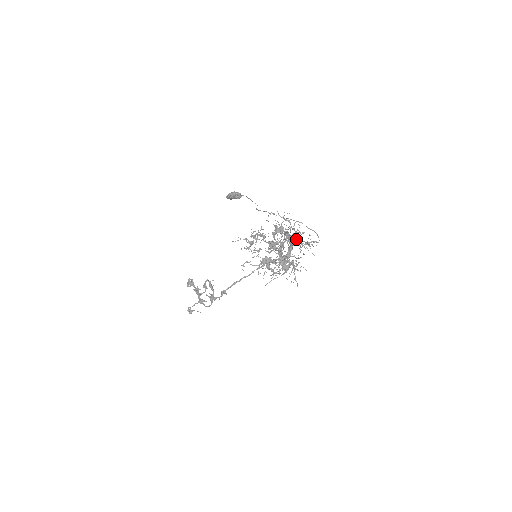
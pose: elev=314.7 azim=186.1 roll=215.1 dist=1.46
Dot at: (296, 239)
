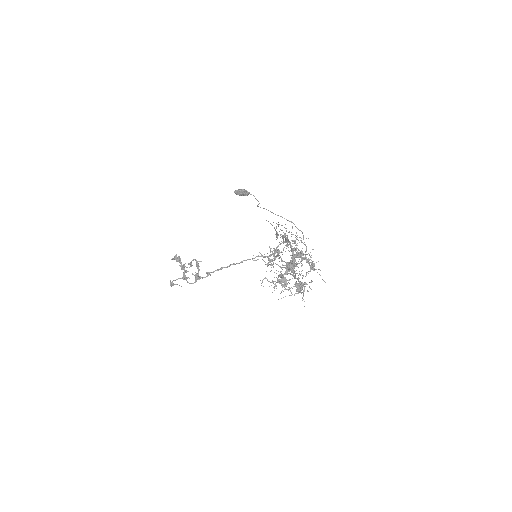
Dot at: (313, 266)
